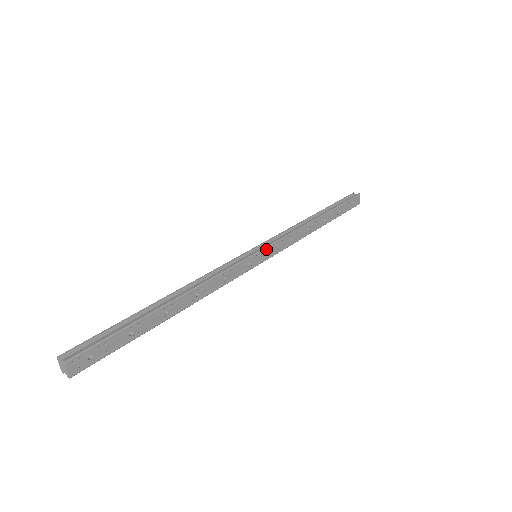
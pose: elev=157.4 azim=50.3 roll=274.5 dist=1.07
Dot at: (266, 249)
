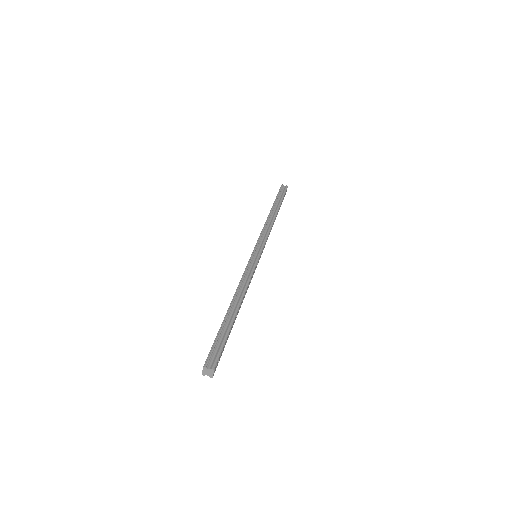
Dot at: (262, 250)
